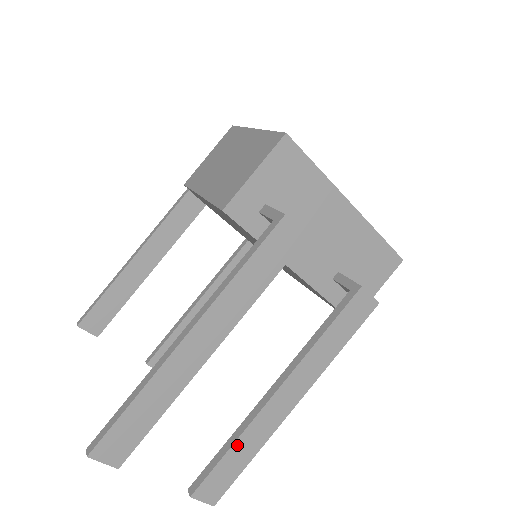
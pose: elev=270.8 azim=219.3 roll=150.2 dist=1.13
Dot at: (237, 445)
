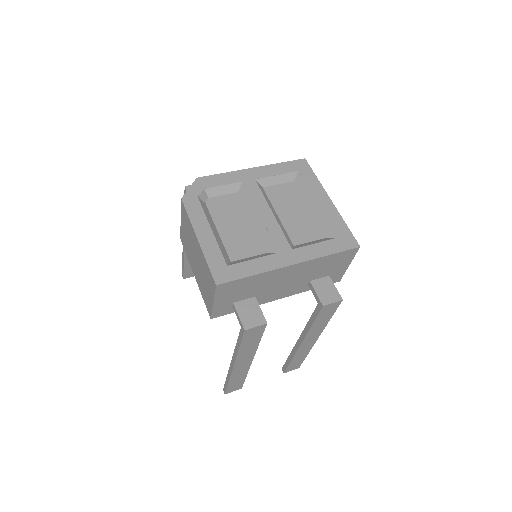
Dot at: (294, 359)
